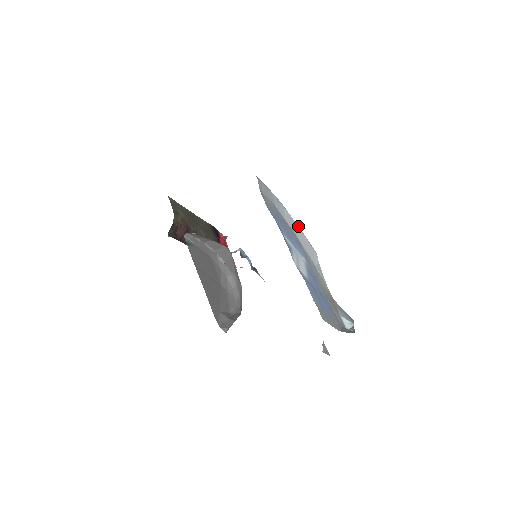
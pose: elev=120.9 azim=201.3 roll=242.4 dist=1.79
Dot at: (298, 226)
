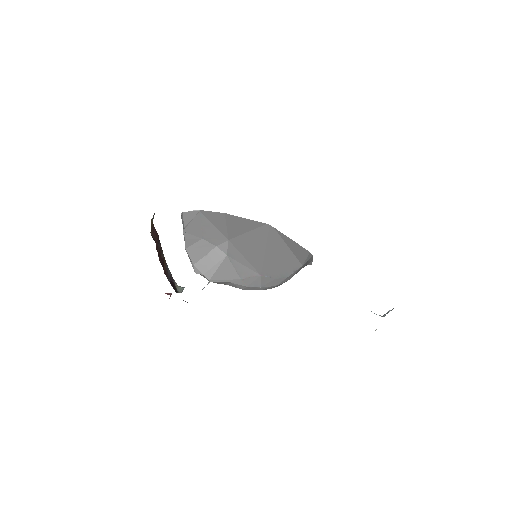
Dot at: occluded
